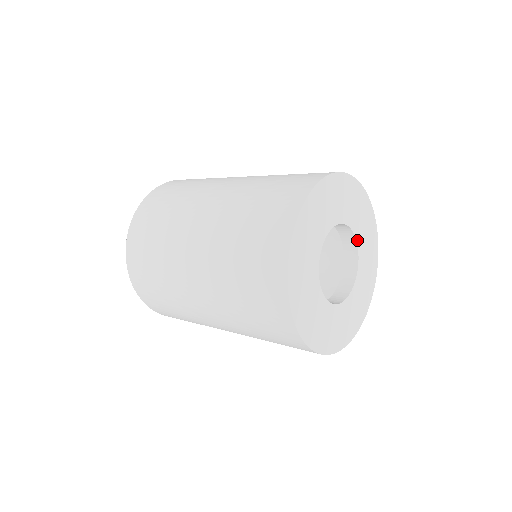
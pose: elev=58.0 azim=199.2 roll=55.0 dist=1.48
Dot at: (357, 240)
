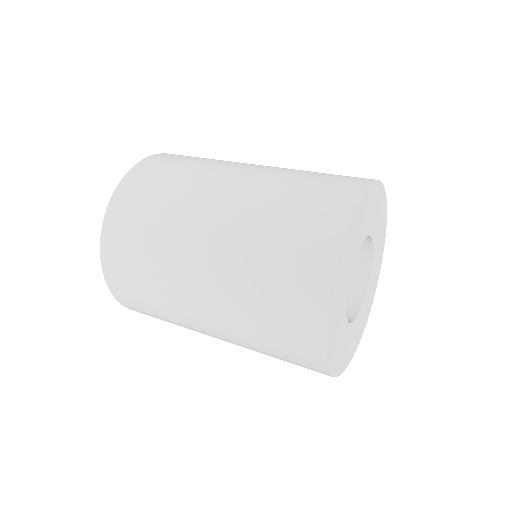
Dot at: (366, 293)
